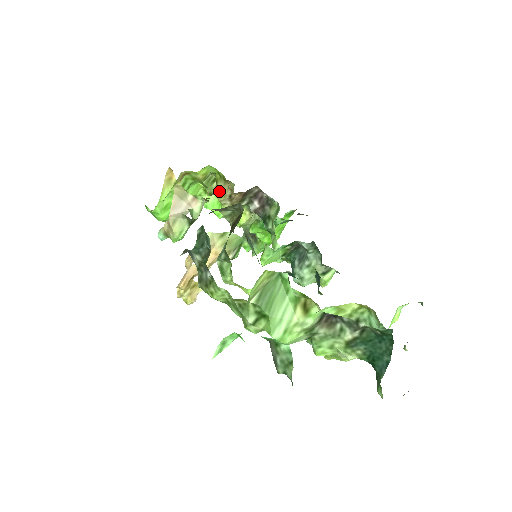
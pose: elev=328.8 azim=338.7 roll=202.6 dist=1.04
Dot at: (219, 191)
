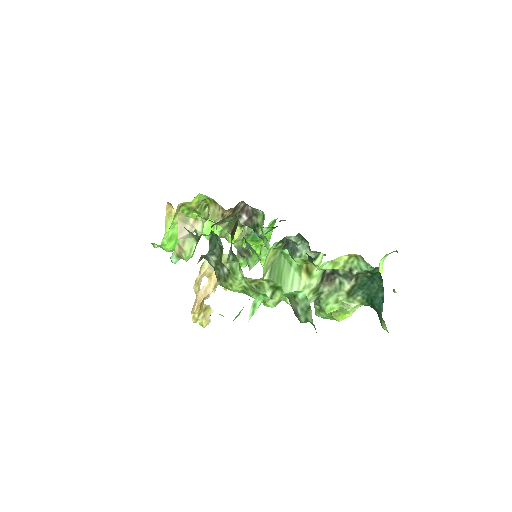
Dot at: (212, 213)
